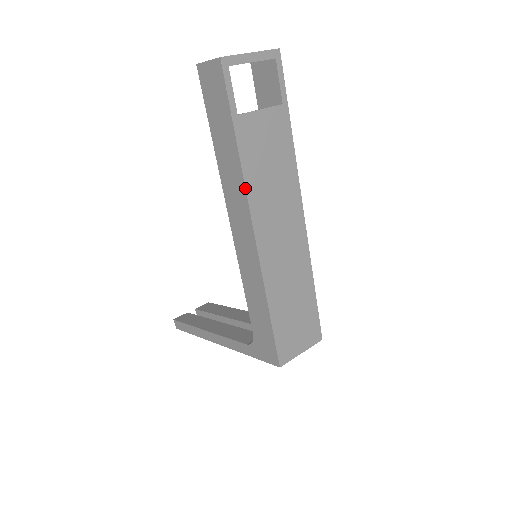
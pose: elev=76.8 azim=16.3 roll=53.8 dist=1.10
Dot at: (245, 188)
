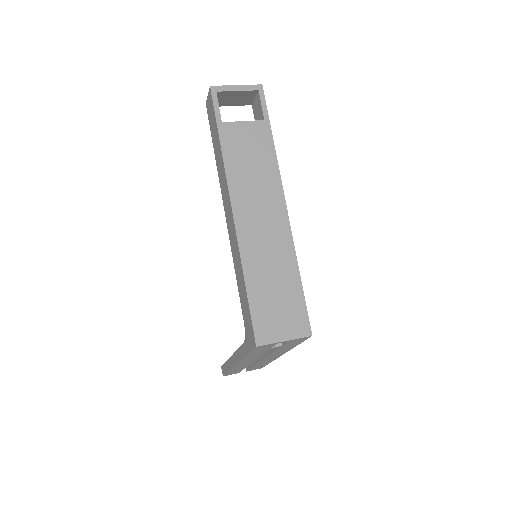
Dot at: (225, 174)
